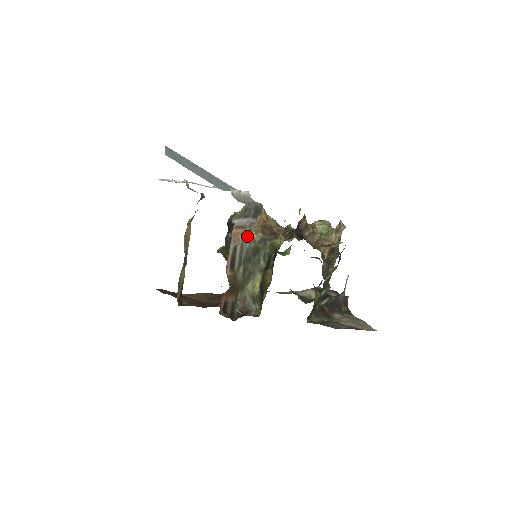
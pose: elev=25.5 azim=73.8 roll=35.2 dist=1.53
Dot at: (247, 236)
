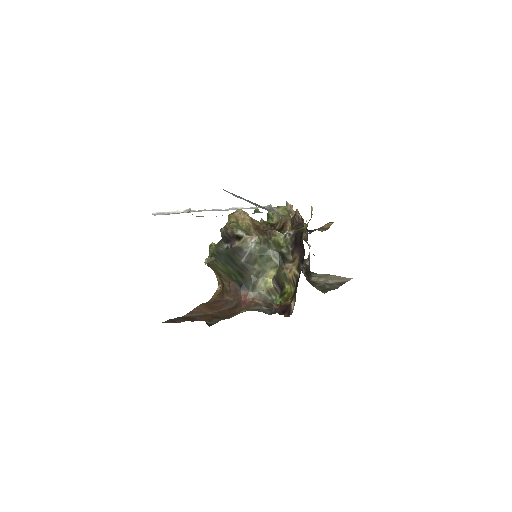
Dot at: occluded
